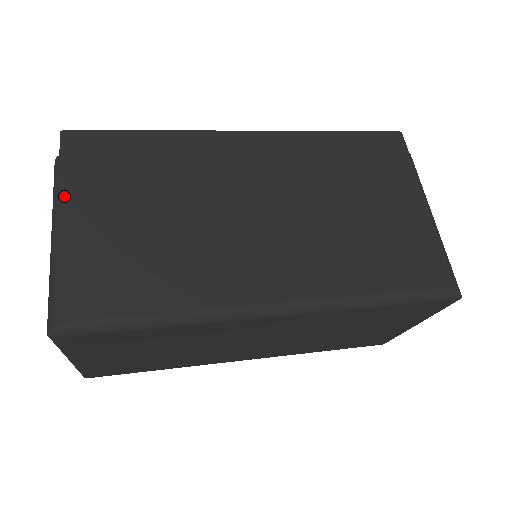
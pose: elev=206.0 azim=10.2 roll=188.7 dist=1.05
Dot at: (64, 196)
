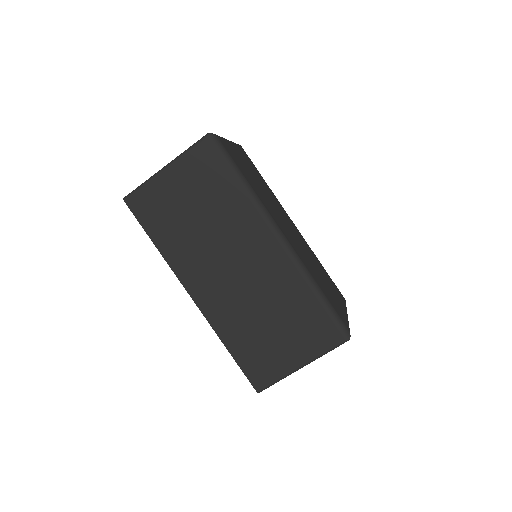
Dot at: (234, 143)
